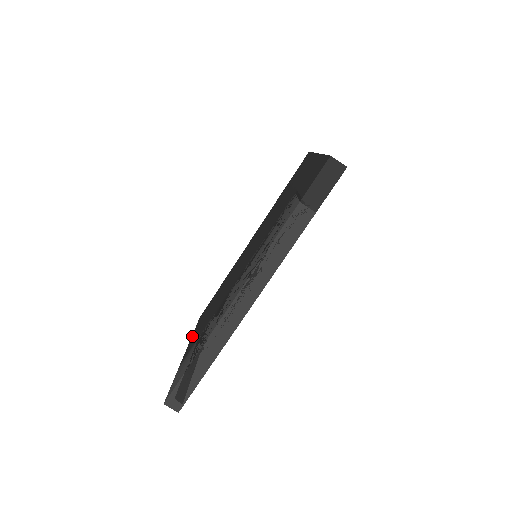
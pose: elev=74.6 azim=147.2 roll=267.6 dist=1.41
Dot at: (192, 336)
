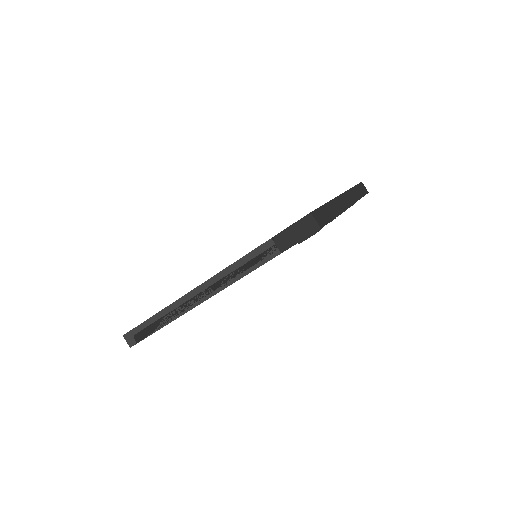
Dot at: occluded
